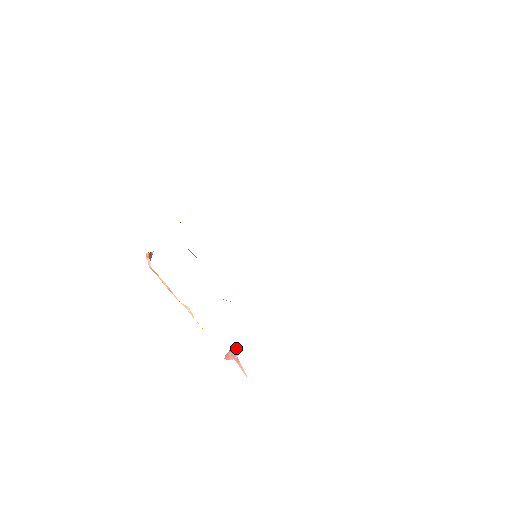
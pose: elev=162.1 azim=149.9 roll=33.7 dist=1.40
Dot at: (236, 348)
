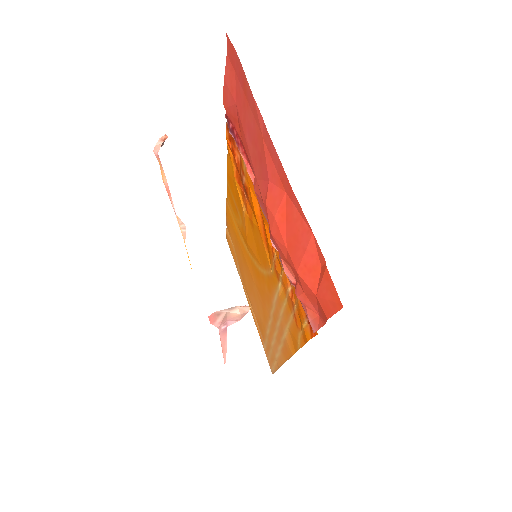
Dot at: (243, 310)
